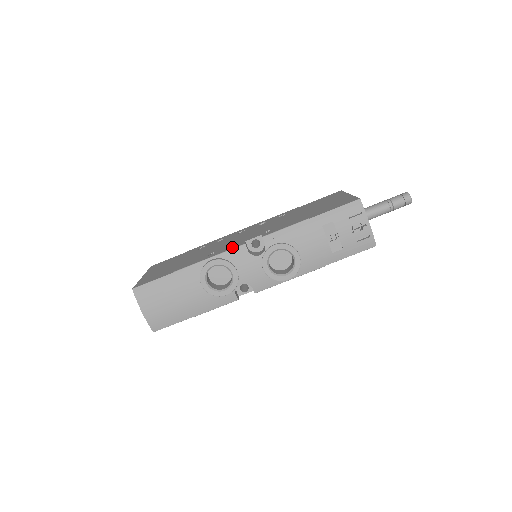
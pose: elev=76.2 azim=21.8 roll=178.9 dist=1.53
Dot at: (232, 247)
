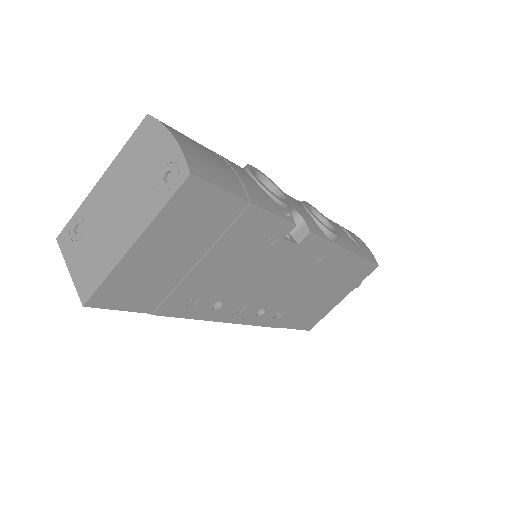
Dot at: occluded
